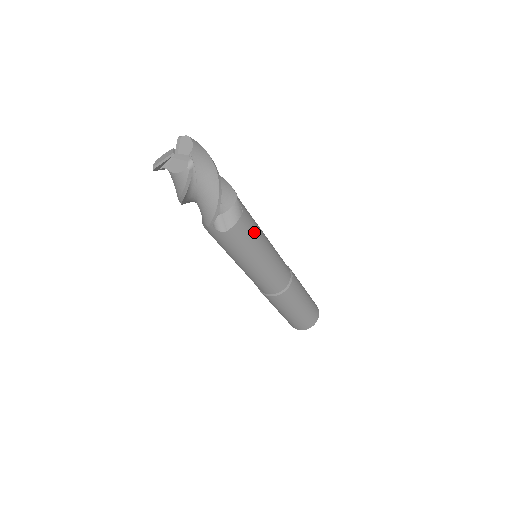
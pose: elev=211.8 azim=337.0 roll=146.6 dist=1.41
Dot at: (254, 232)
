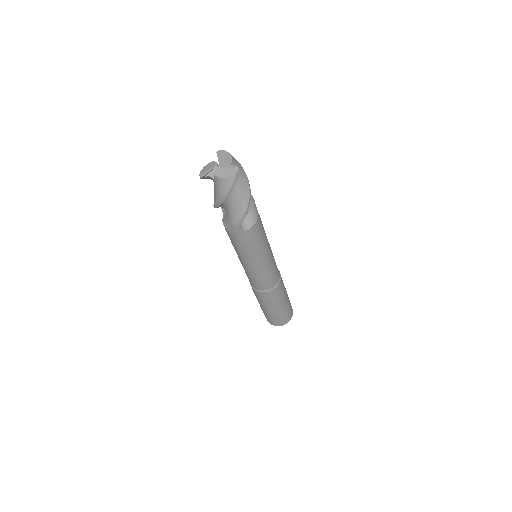
Dot at: (264, 231)
